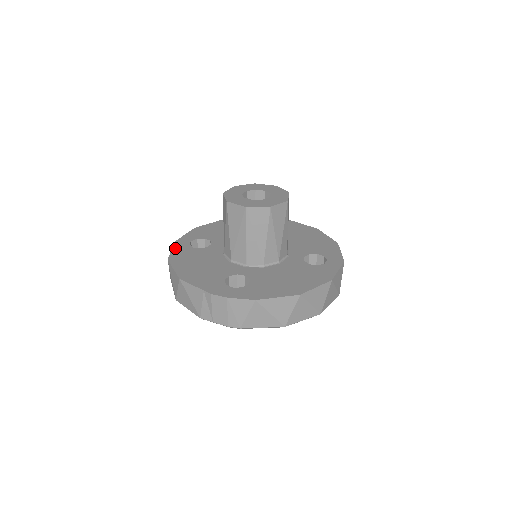
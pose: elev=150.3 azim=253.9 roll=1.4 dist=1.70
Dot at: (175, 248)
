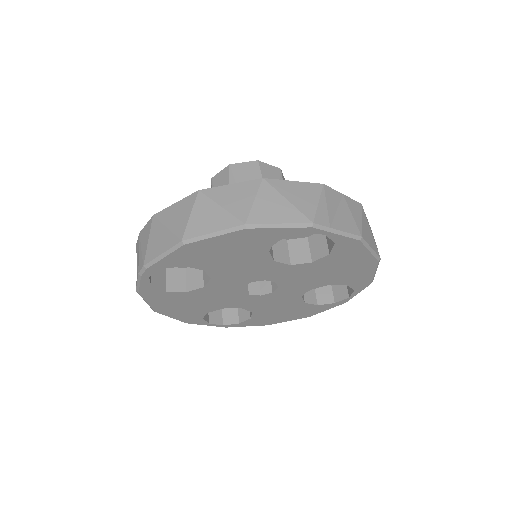
Dot at: occluded
